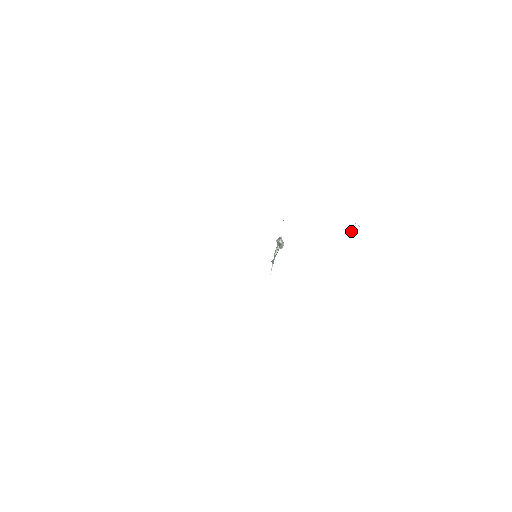
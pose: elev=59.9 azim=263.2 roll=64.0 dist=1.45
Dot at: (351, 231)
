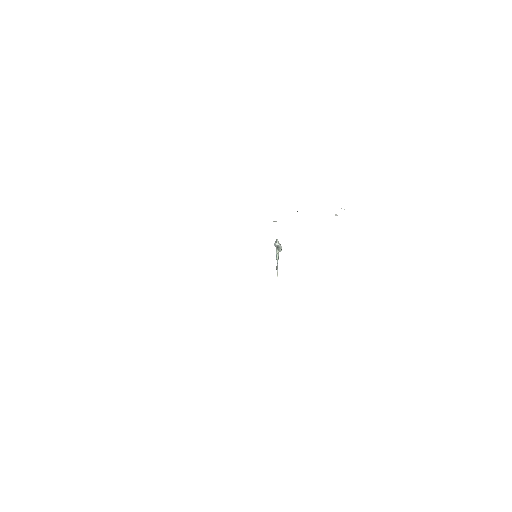
Dot at: (337, 215)
